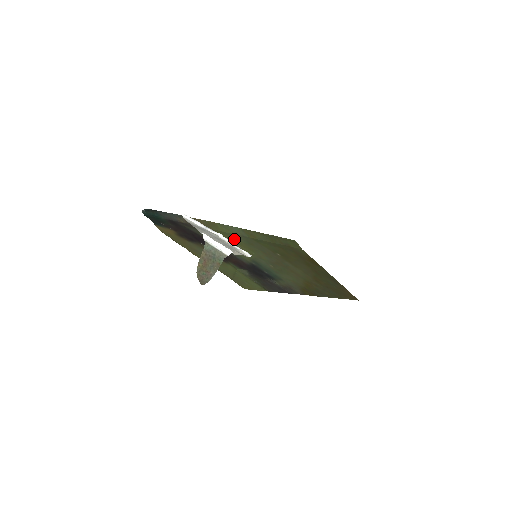
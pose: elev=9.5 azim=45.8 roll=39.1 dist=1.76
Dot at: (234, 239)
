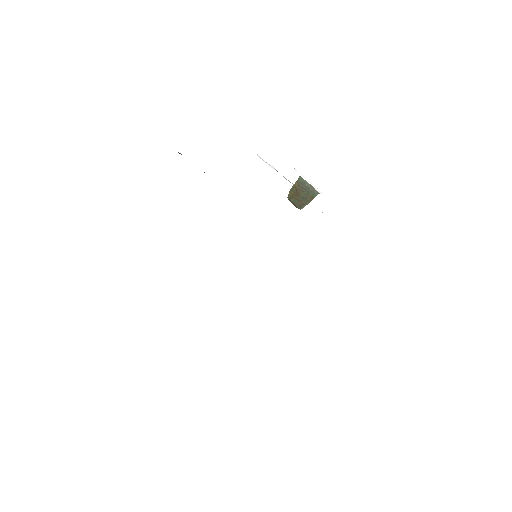
Dot at: occluded
